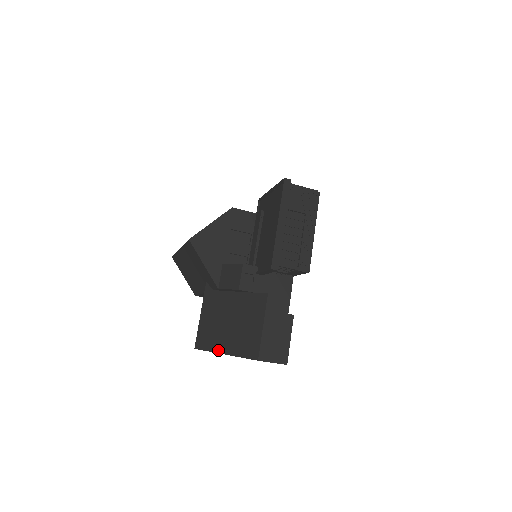
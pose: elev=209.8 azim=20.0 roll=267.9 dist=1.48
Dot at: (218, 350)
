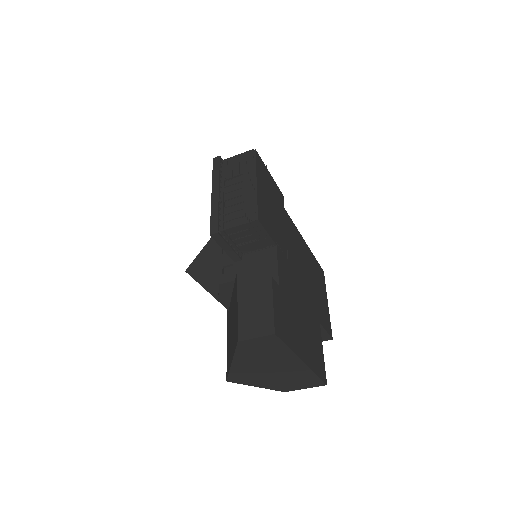
Dot at: (230, 364)
